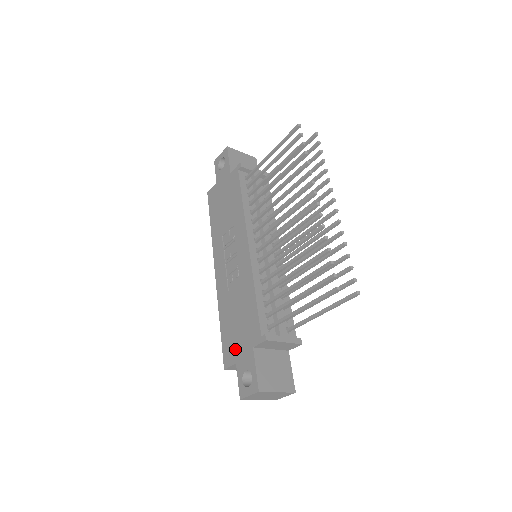
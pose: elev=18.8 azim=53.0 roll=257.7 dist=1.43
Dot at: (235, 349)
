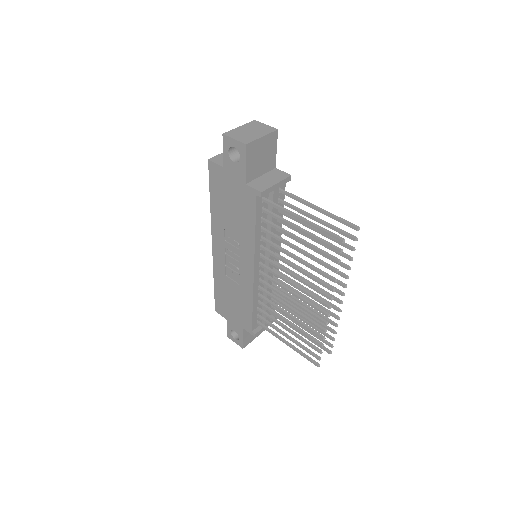
Dot at: (227, 313)
